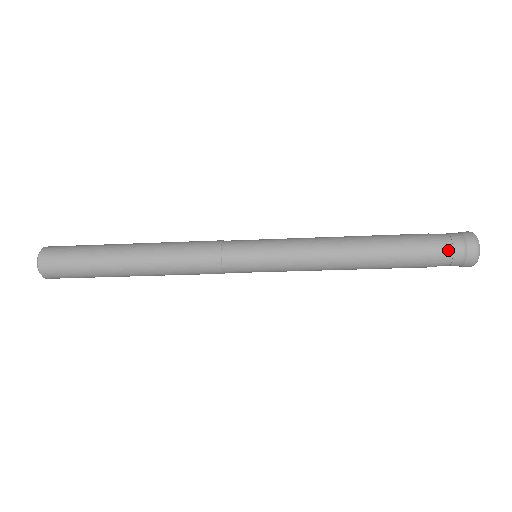
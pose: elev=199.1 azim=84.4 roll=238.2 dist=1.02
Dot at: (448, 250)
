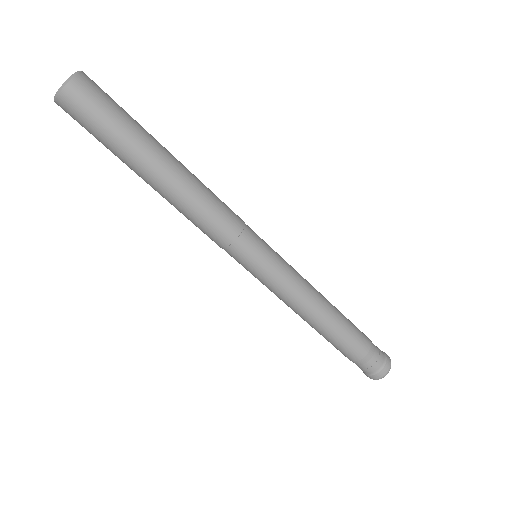
Dot at: (377, 348)
